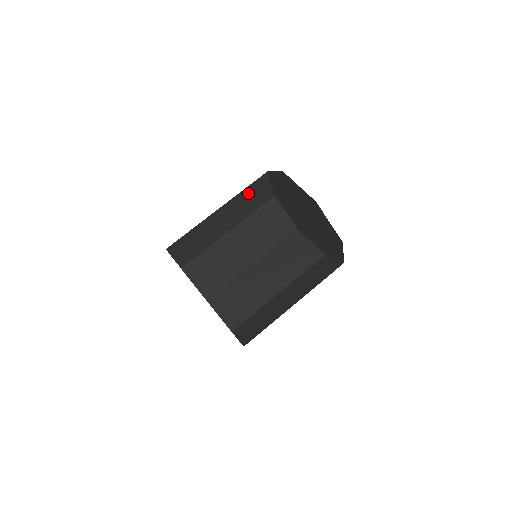
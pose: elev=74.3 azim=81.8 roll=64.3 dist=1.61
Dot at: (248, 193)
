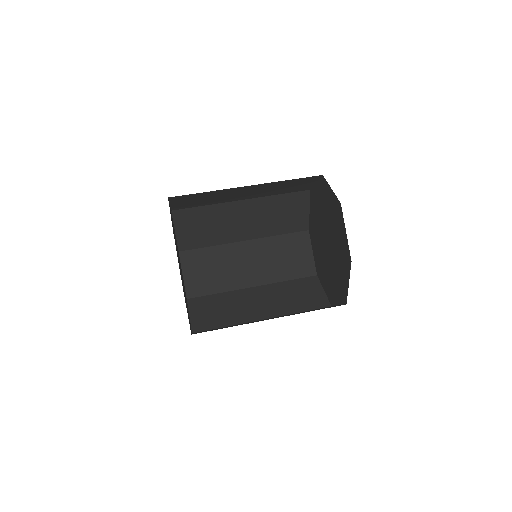
Dot at: (288, 183)
